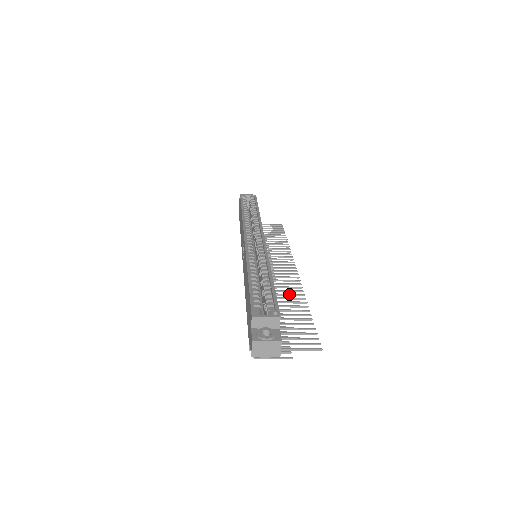
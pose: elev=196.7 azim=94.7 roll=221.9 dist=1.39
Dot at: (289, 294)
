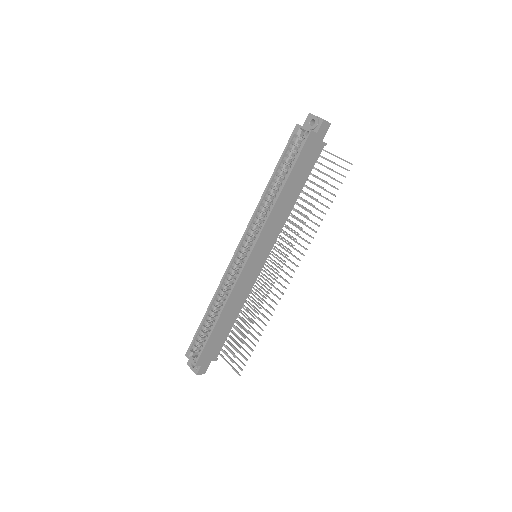
Dot at: occluded
